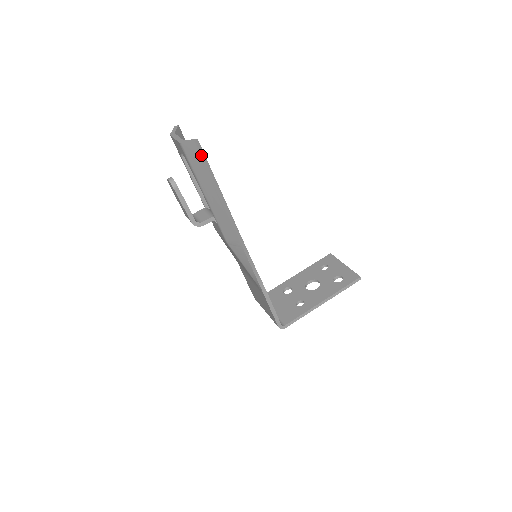
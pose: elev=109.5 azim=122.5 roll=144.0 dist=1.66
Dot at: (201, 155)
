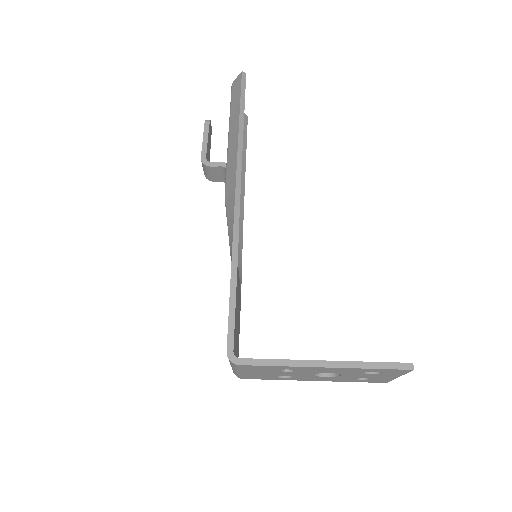
Dot at: (241, 83)
